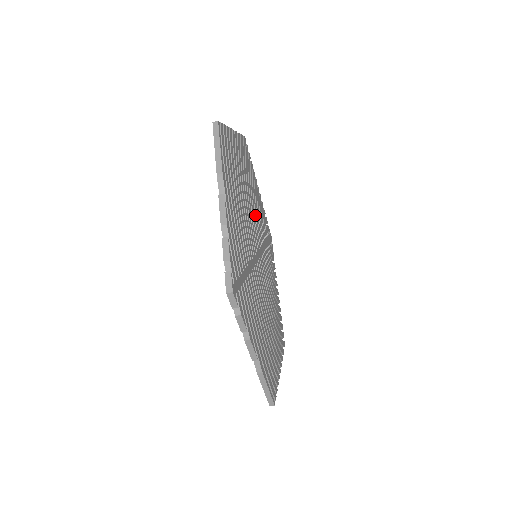
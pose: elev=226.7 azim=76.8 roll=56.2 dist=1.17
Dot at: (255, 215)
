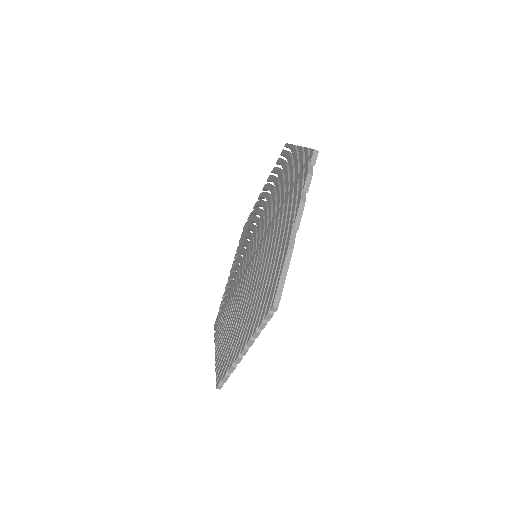
Dot at: occluded
